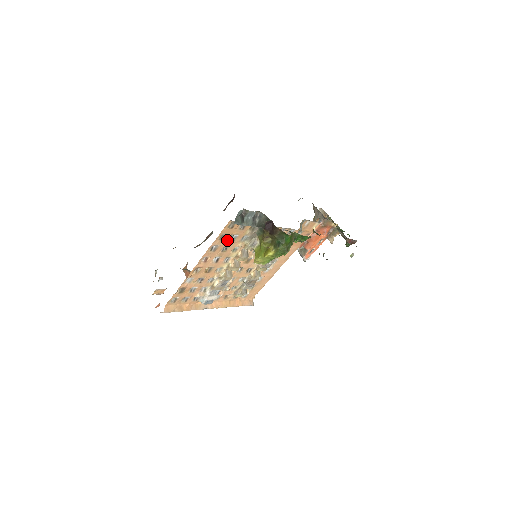
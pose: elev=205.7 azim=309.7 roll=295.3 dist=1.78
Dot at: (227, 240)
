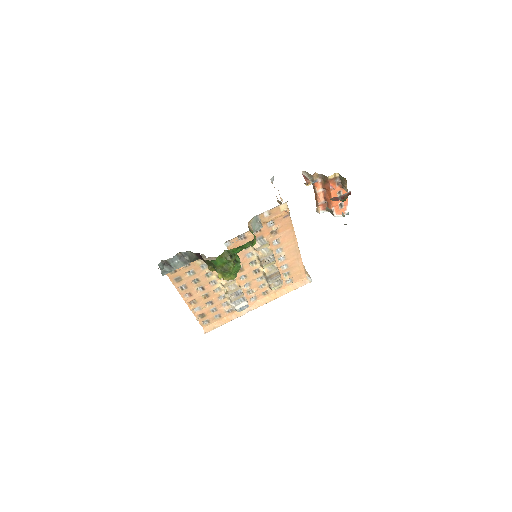
Dot at: (187, 277)
